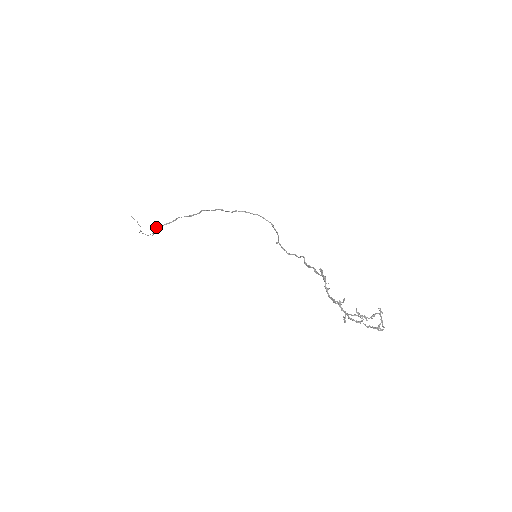
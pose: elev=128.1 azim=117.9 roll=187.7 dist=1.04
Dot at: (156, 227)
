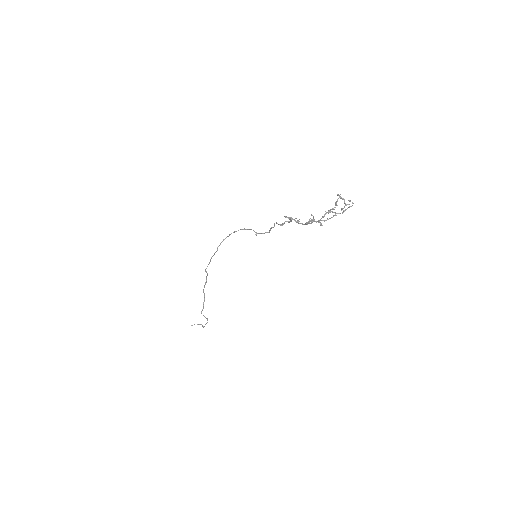
Dot at: (201, 312)
